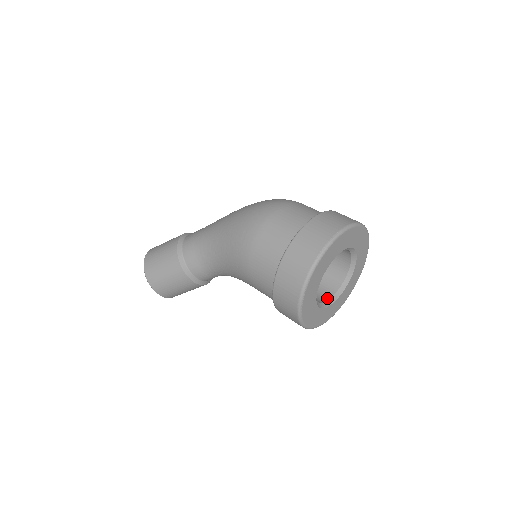
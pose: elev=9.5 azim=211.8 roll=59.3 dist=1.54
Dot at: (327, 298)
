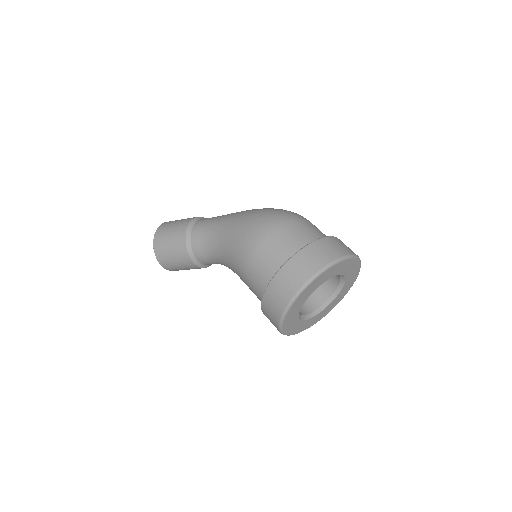
Dot at: (310, 311)
